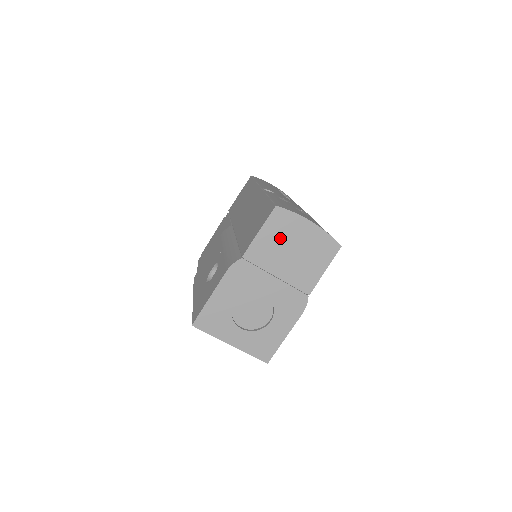
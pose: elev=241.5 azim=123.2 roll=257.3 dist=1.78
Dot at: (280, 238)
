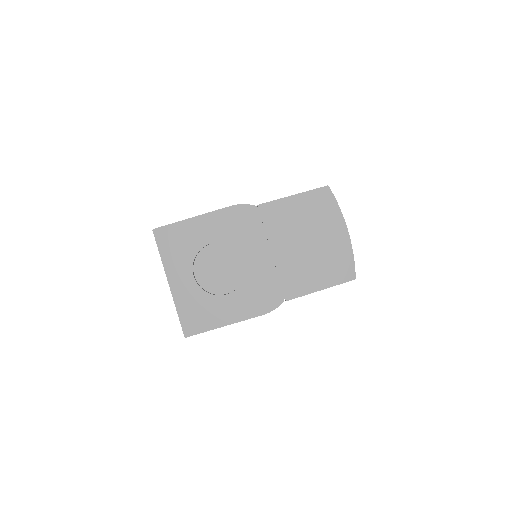
Dot at: (306, 219)
